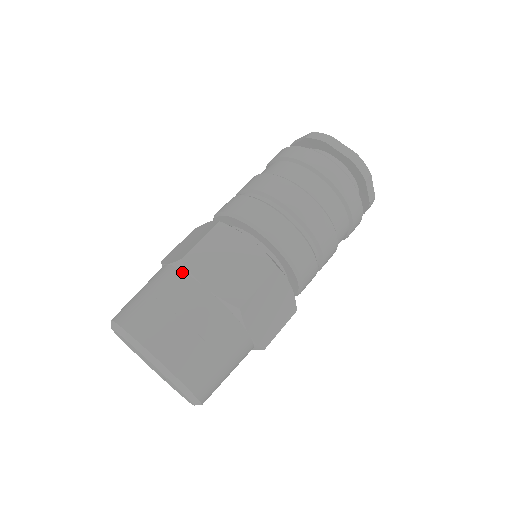
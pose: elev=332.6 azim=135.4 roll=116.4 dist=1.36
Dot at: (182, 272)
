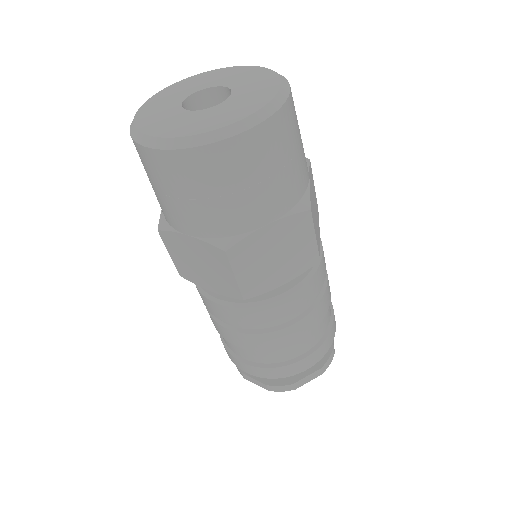
Dot at: occluded
